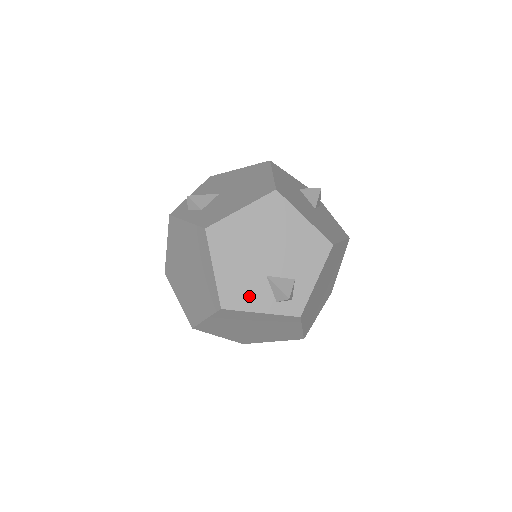
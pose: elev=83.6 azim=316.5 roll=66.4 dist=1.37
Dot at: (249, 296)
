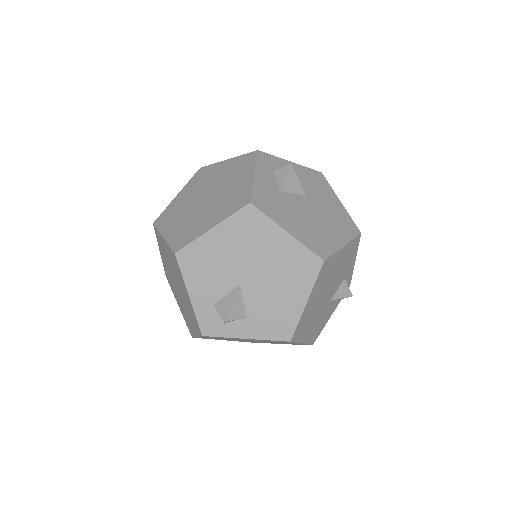
Dot at: (324, 320)
